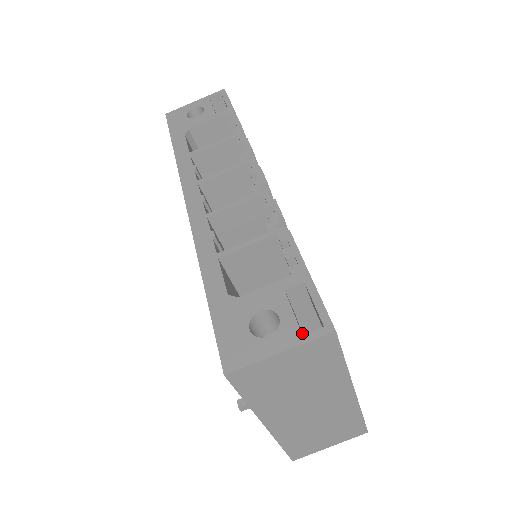
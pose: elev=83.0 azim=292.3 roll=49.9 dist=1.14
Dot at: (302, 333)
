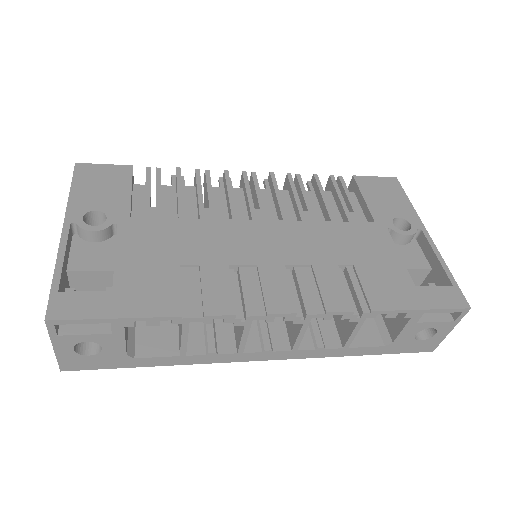
Dot at: occluded
